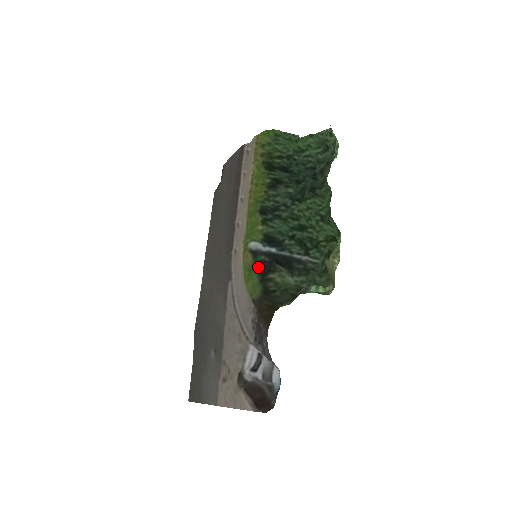
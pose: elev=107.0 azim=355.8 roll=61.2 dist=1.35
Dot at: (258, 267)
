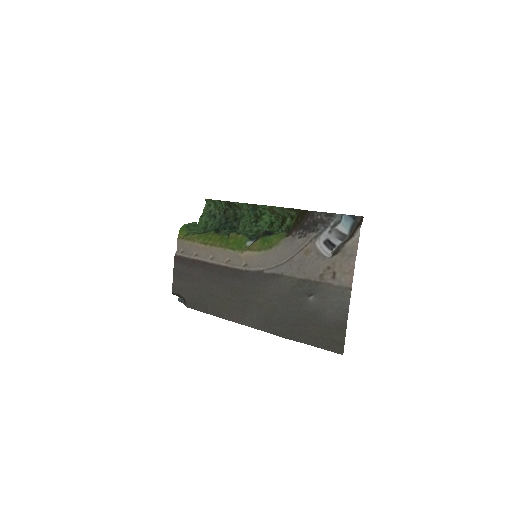
Dot at: (266, 235)
